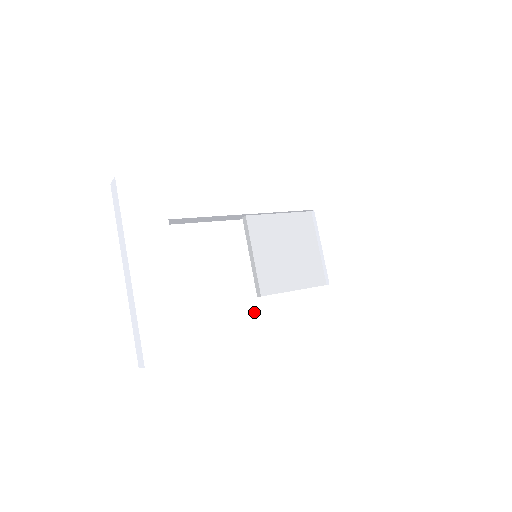
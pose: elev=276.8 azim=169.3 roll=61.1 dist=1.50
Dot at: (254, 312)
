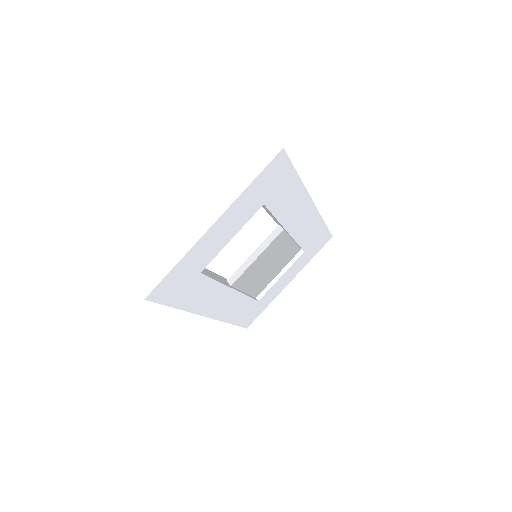
Dot at: (220, 296)
